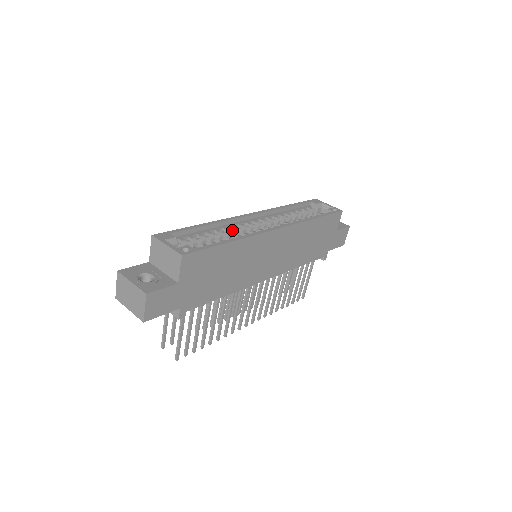
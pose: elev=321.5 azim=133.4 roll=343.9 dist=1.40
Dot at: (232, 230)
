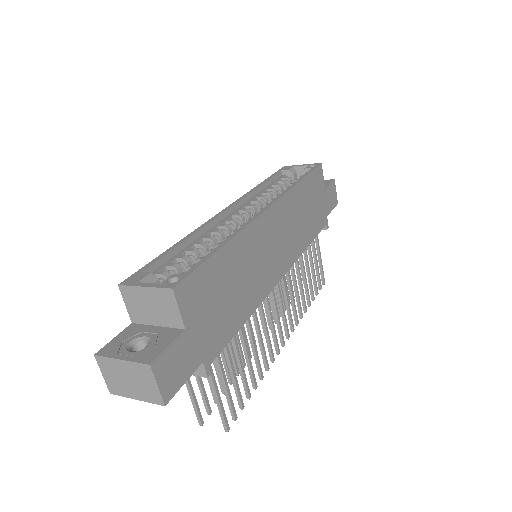
Dot at: (215, 235)
